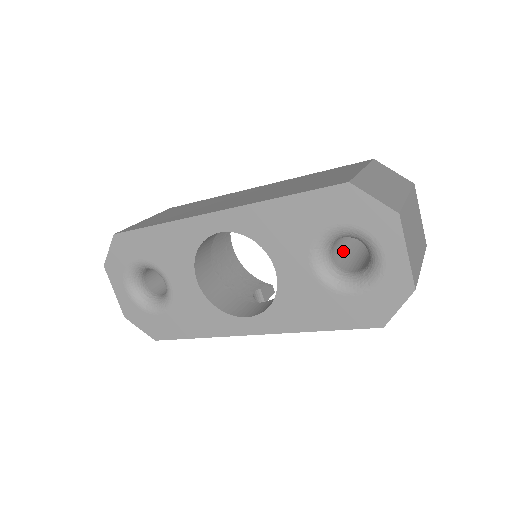
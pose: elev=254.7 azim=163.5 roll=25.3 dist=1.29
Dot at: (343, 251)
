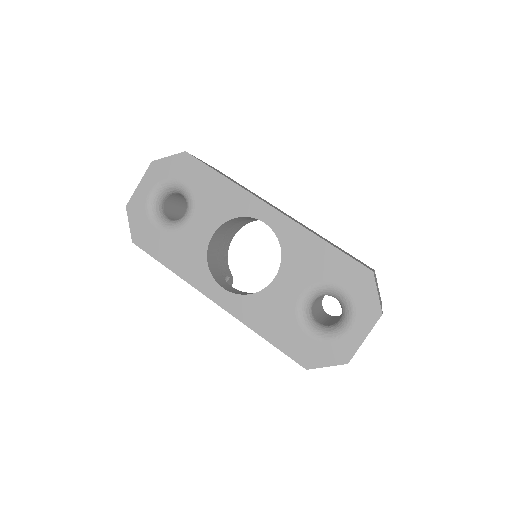
Dot at: (316, 304)
